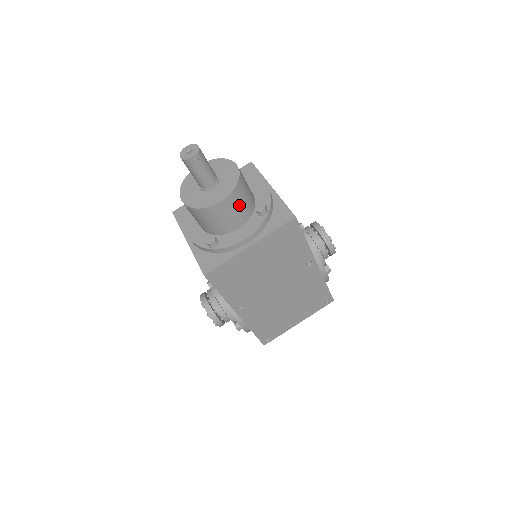
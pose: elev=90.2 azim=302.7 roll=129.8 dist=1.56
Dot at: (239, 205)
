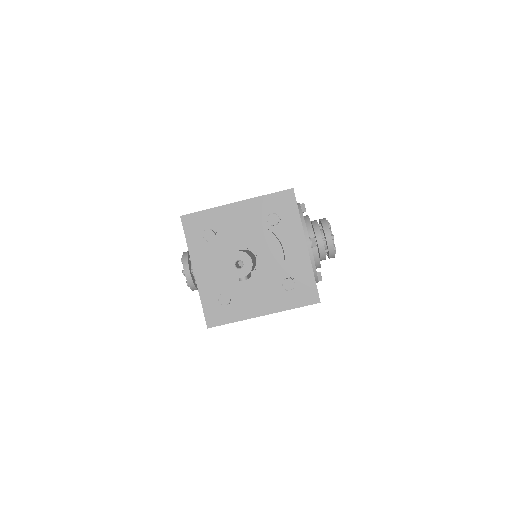
Dot at: occluded
